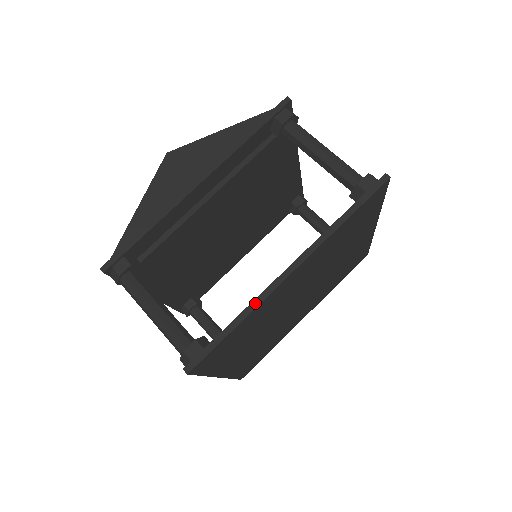
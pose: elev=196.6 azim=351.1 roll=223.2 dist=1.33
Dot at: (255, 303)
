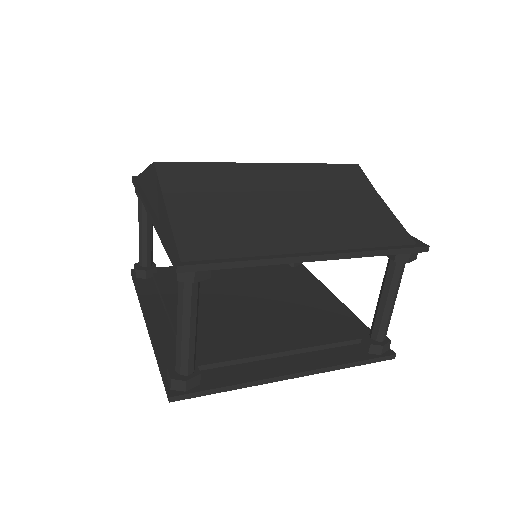
Dot at: (140, 303)
